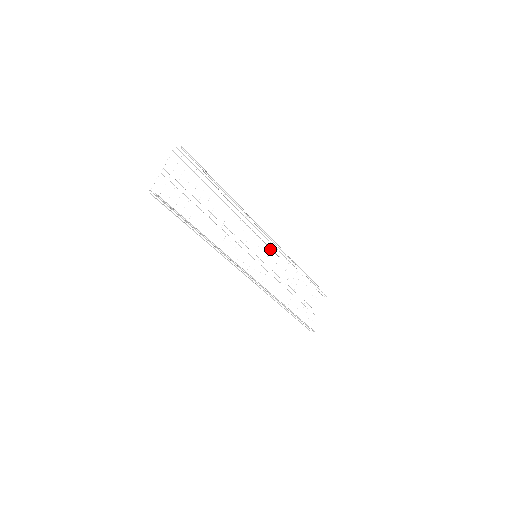
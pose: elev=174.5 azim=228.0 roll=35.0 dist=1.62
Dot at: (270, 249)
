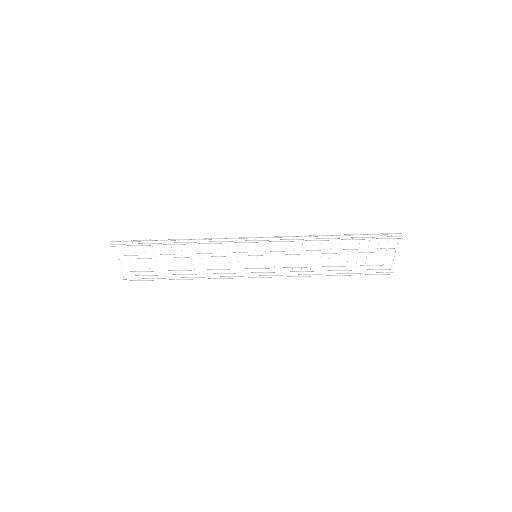
Dot at: occluded
